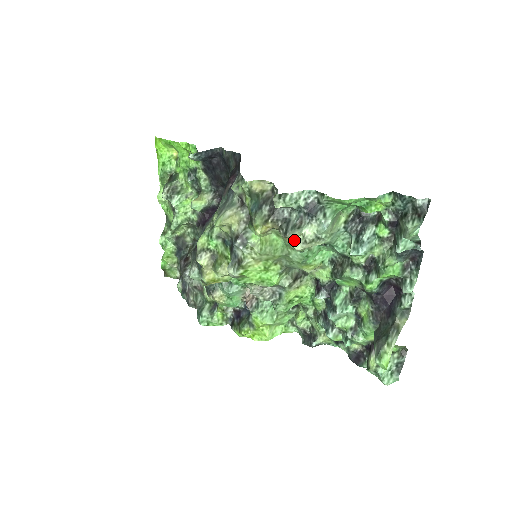
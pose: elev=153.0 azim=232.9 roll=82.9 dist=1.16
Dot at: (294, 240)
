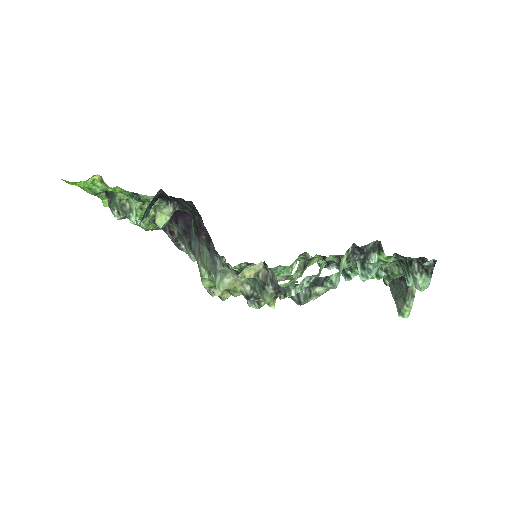
Dot at: occluded
